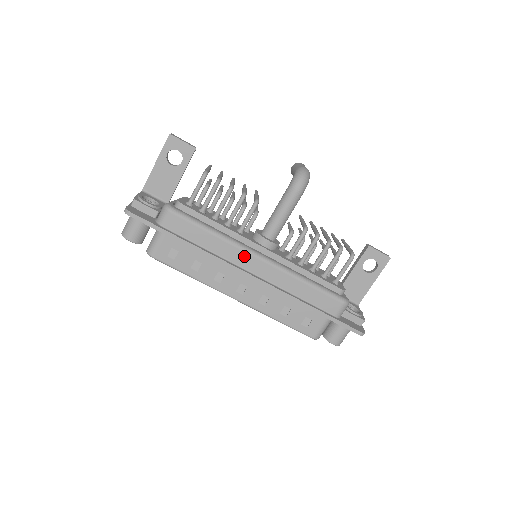
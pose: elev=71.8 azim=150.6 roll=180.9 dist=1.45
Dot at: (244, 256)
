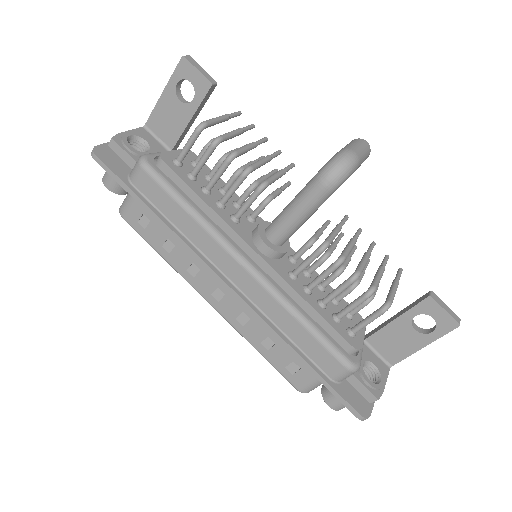
Dot at: (224, 256)
